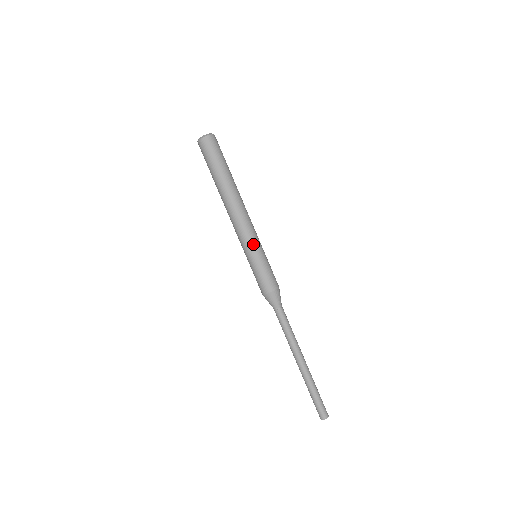
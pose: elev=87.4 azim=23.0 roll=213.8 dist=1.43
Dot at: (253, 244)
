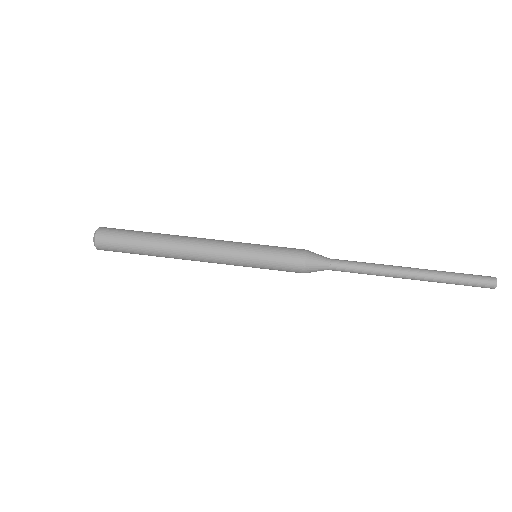
Dot at: (240, 245)
